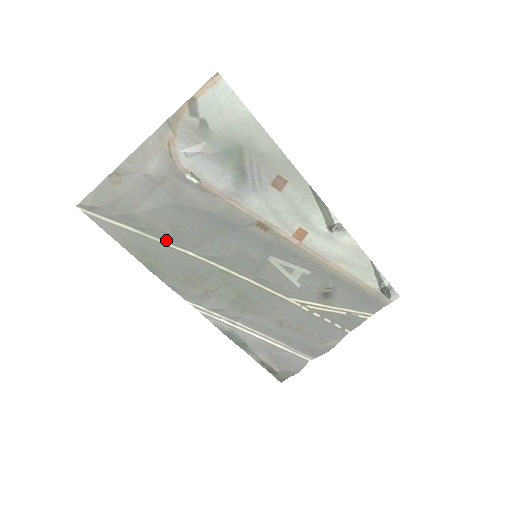
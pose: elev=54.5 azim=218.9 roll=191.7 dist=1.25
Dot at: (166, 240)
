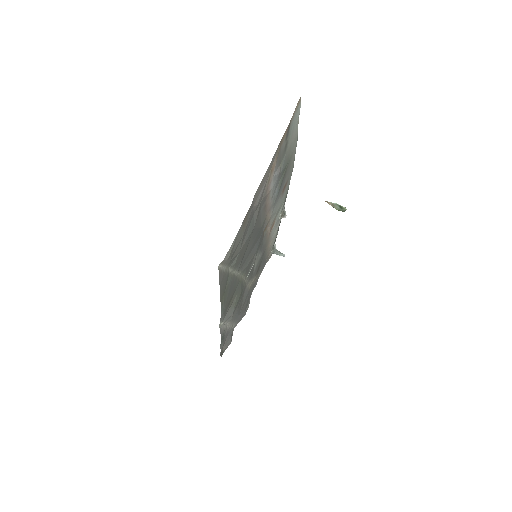
Dot at: (236, 269)
